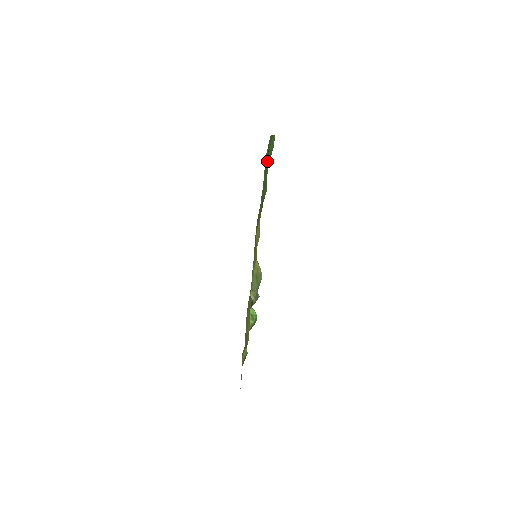
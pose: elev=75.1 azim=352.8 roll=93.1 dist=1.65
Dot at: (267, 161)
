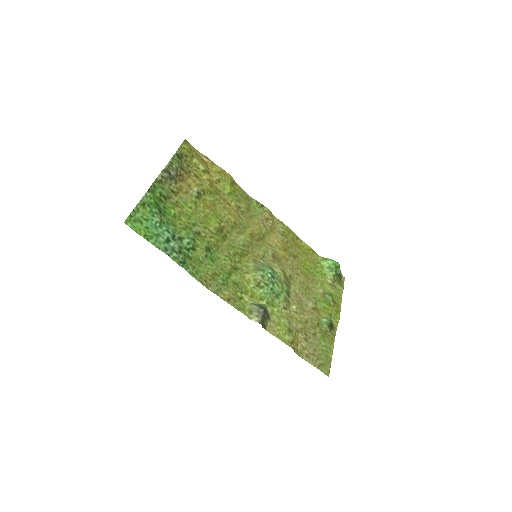
Dot at: (164, 214)
